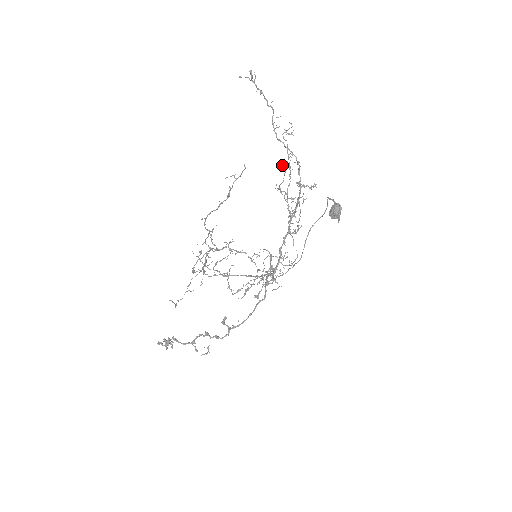
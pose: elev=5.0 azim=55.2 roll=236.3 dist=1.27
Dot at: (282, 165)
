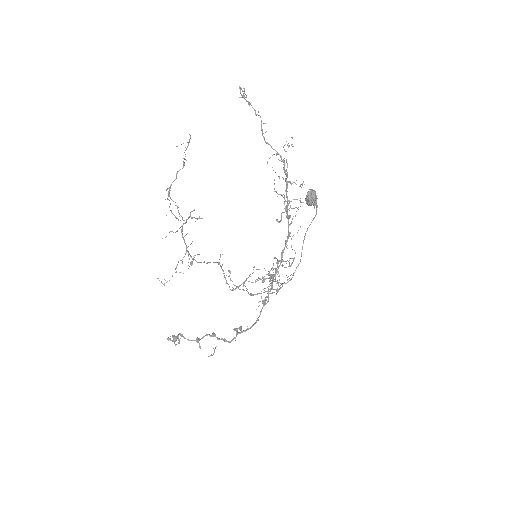
Dot at: (267, 163)
